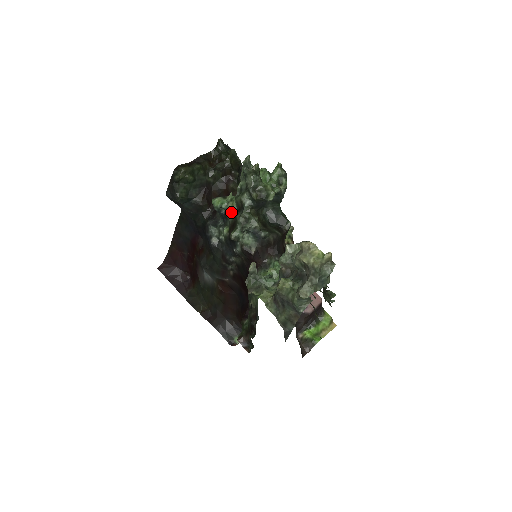
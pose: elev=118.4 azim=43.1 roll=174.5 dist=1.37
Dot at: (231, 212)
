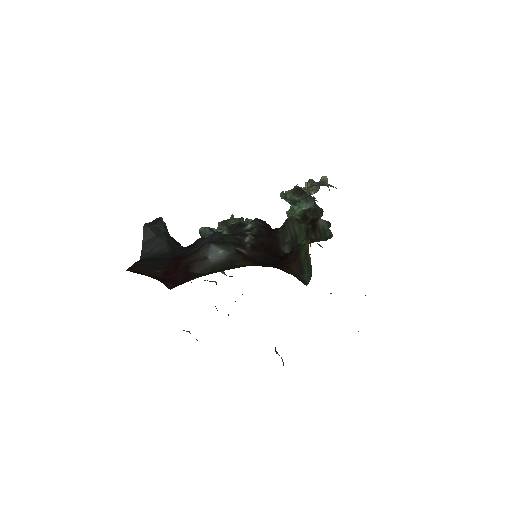
Dot at: occluded
